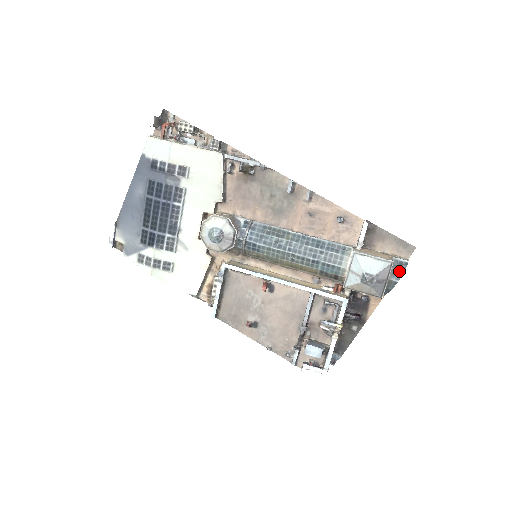
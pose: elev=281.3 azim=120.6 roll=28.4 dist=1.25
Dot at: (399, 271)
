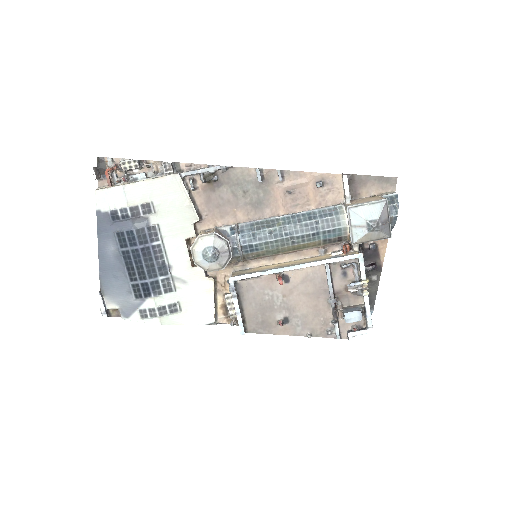
Dot at: (394, 206)
